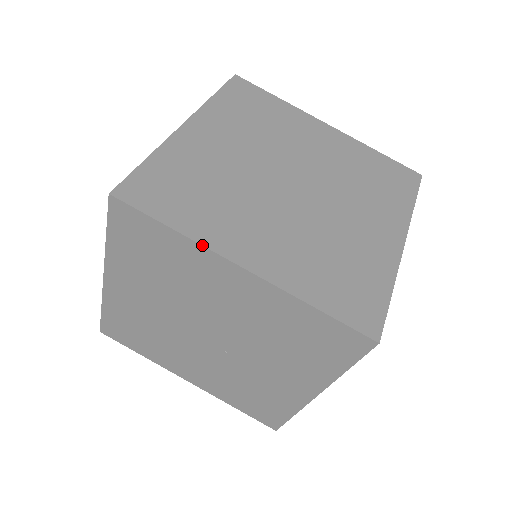
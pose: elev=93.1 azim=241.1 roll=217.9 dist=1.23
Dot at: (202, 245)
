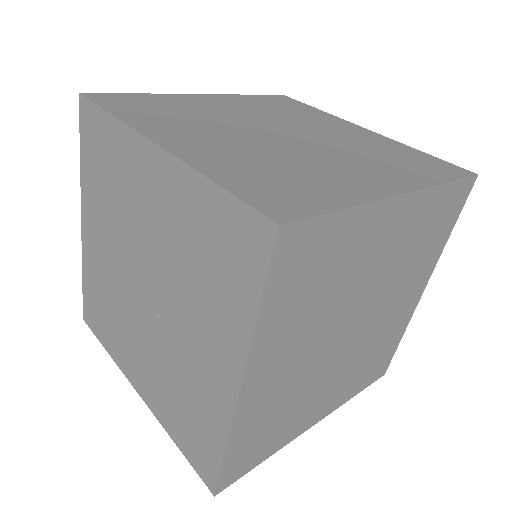
Dot at: (129, 125)
